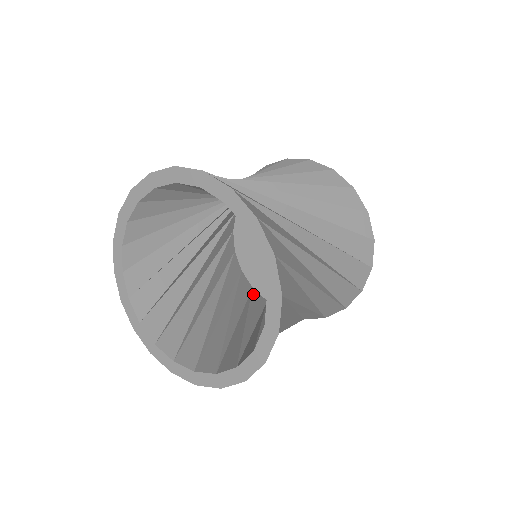
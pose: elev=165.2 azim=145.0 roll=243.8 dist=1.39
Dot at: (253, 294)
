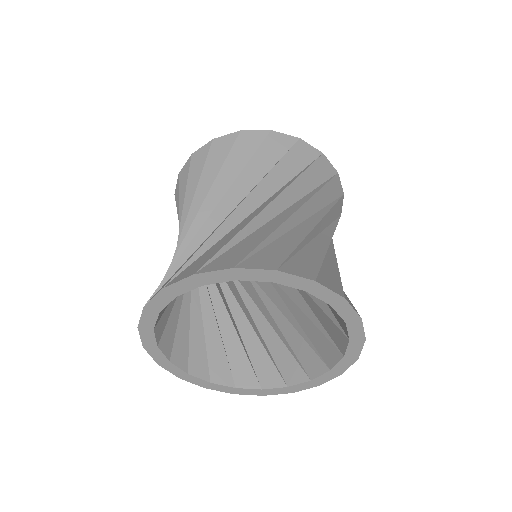
Dot at: occluded
